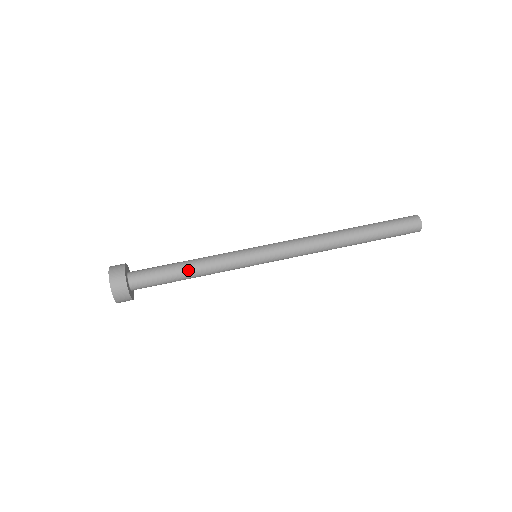
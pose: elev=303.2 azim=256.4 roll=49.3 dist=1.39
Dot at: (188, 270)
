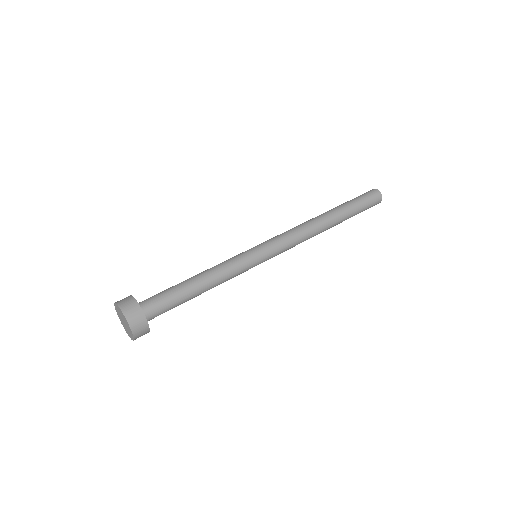
Dot at: (200, 287)
